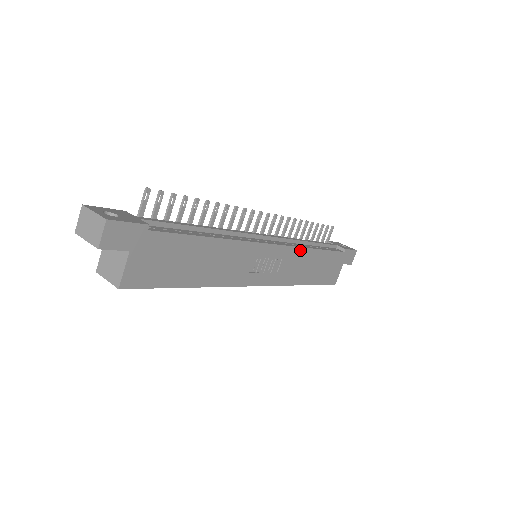
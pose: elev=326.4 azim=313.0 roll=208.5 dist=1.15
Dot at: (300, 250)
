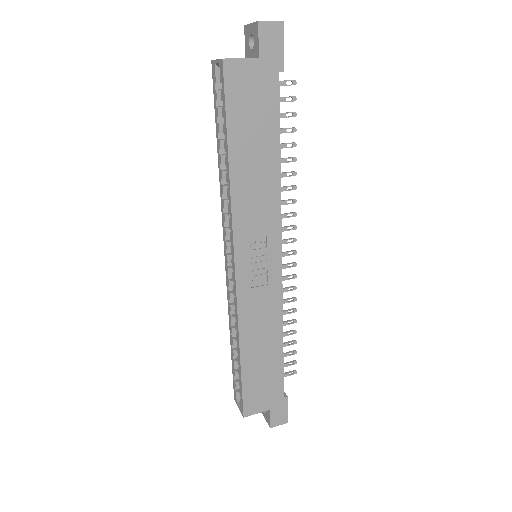
Dot at: (279, 309)
